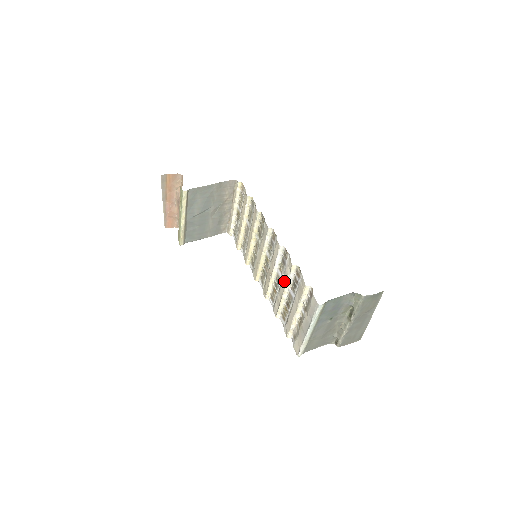
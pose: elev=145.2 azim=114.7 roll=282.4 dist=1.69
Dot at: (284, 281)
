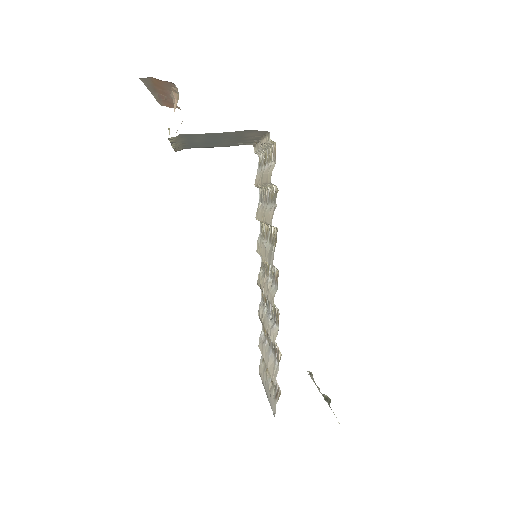
Dot at: (268, 328)
